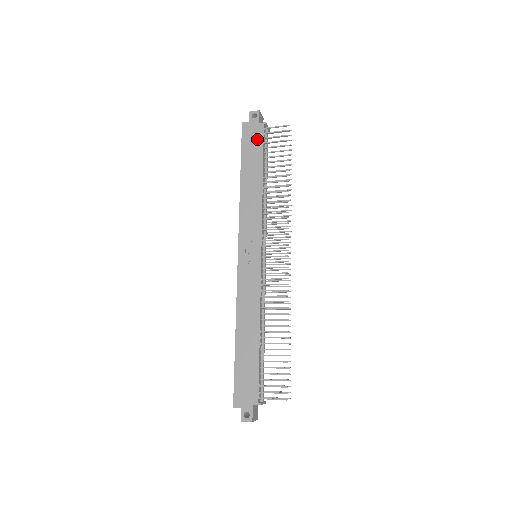
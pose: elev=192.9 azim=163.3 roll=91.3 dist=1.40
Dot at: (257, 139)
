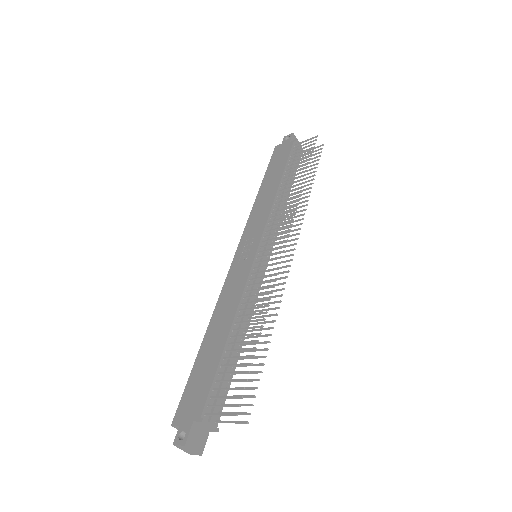
Dot at: (284, 154)
